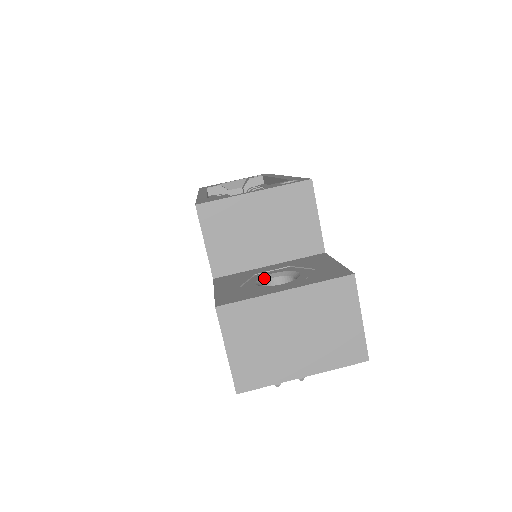
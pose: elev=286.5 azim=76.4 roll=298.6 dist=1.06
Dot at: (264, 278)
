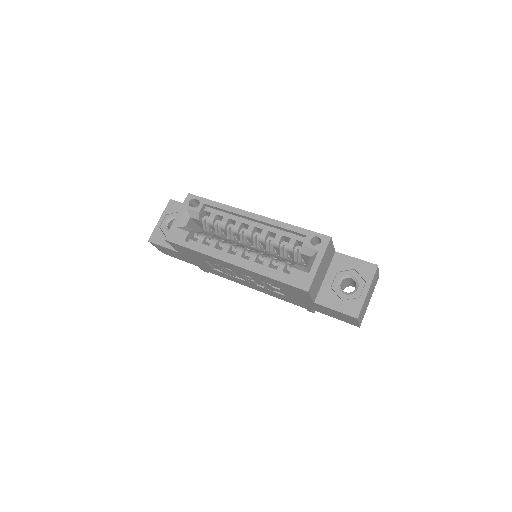
Dot at: (339, 287)
